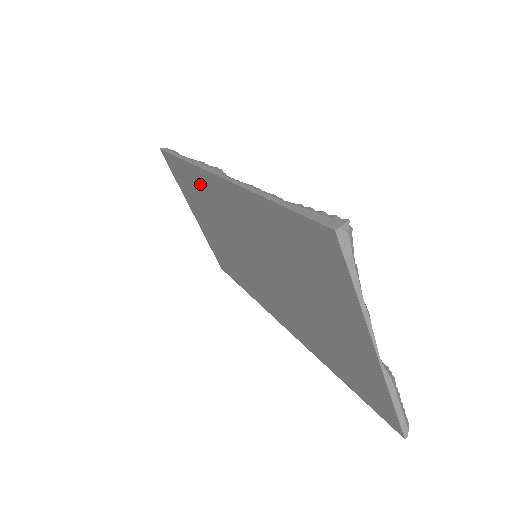
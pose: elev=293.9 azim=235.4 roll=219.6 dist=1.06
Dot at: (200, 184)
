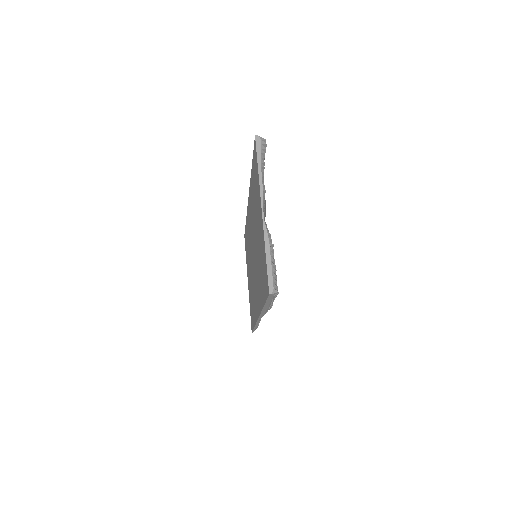
Dot at: occluded
